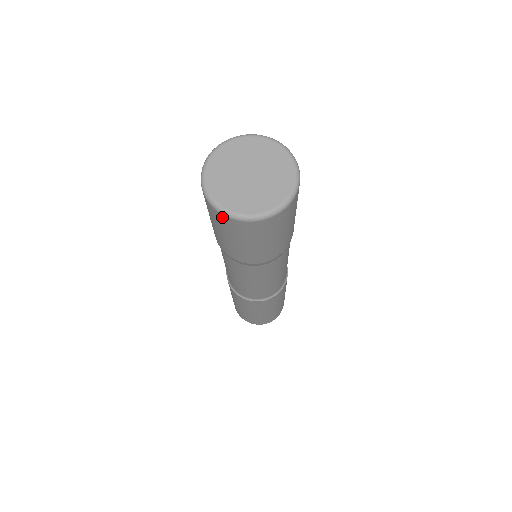
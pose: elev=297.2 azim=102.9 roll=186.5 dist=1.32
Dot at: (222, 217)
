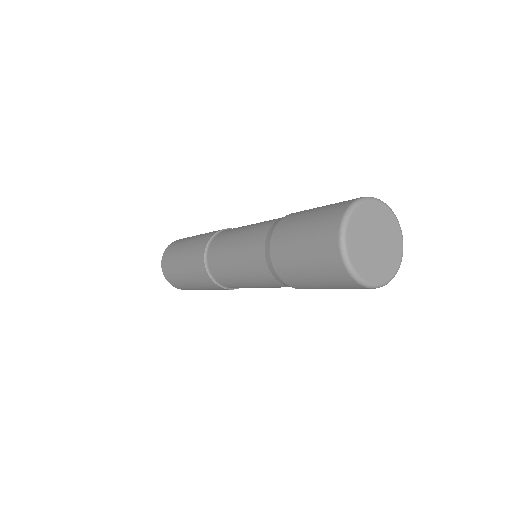
Dot at: occluded
